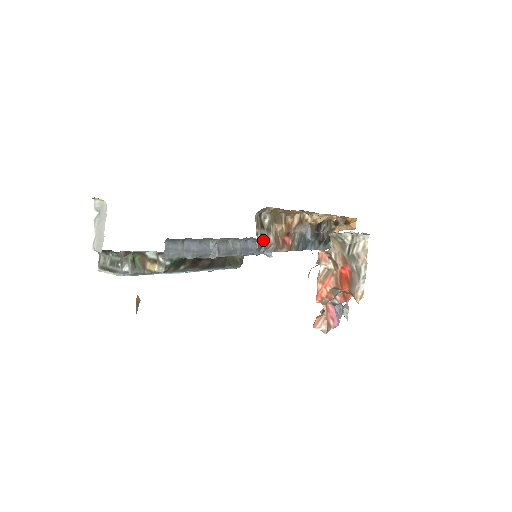
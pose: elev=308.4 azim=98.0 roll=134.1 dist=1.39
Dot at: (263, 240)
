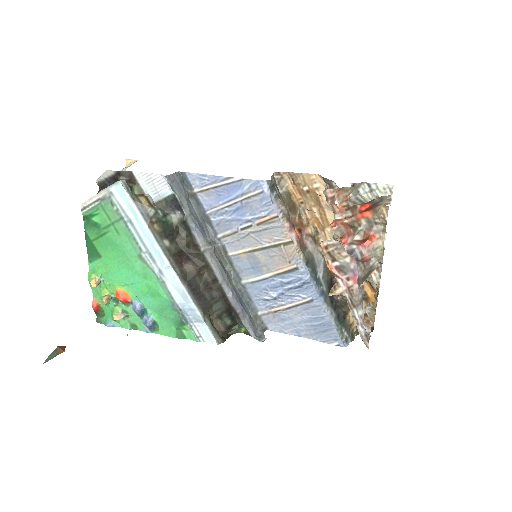
Dot at: (276, 189)
